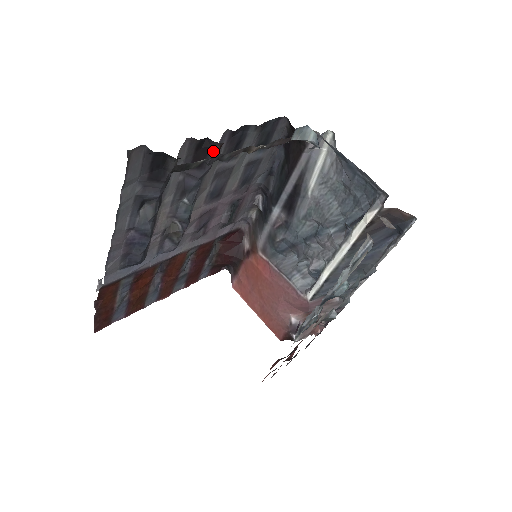
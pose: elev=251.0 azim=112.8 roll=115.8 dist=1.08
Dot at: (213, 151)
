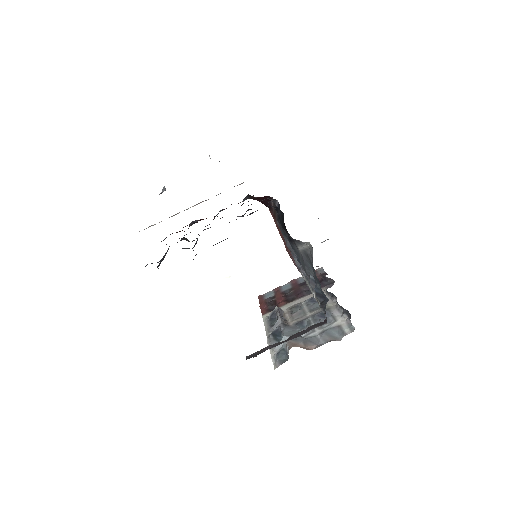
Dot at: occluded
